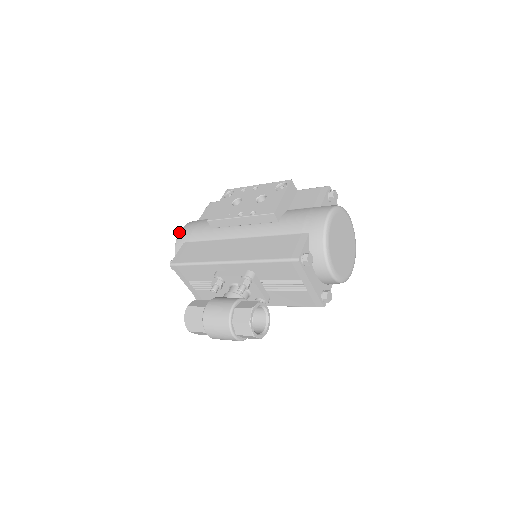
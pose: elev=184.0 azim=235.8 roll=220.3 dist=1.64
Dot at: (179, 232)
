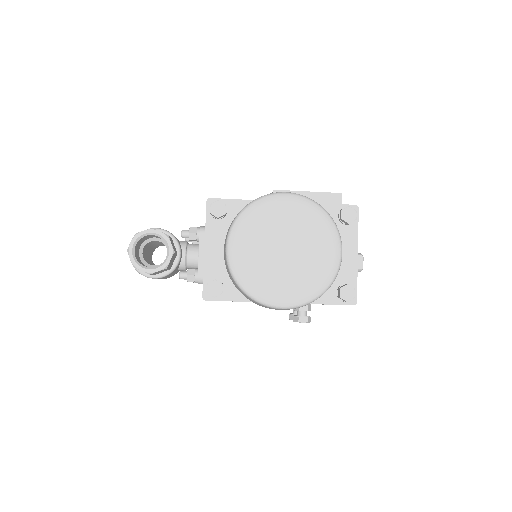
Dot at: occluded
